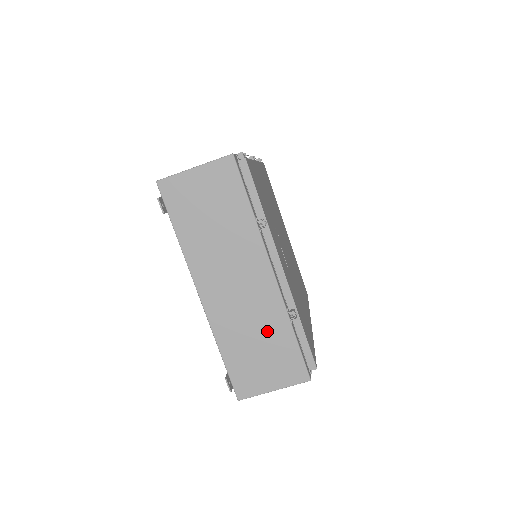
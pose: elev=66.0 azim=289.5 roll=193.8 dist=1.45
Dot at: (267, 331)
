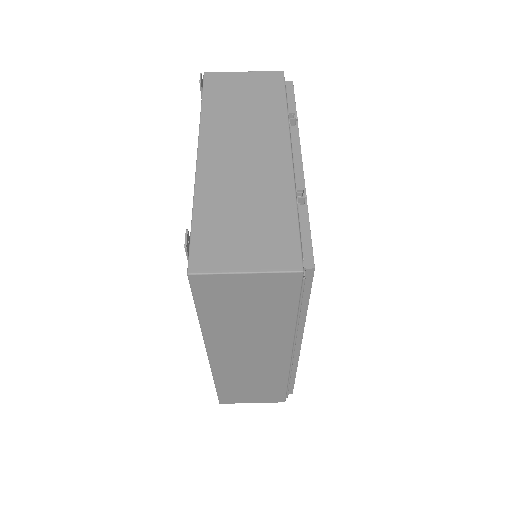
Dot at: (263, 202)
